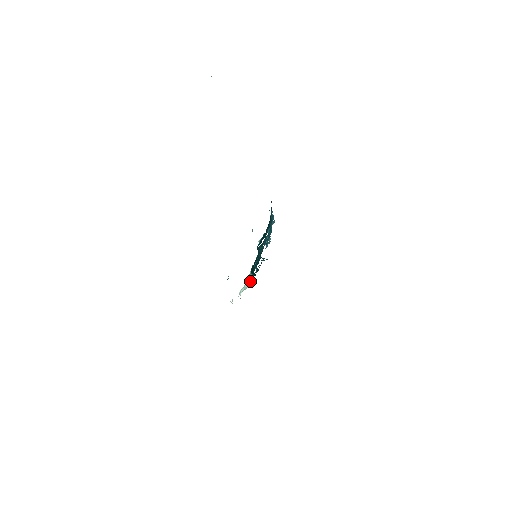
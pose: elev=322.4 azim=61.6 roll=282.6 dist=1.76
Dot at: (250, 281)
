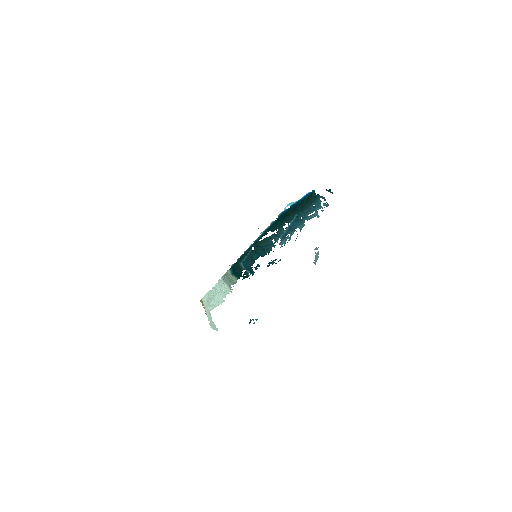
Dot at: (229, 285)
